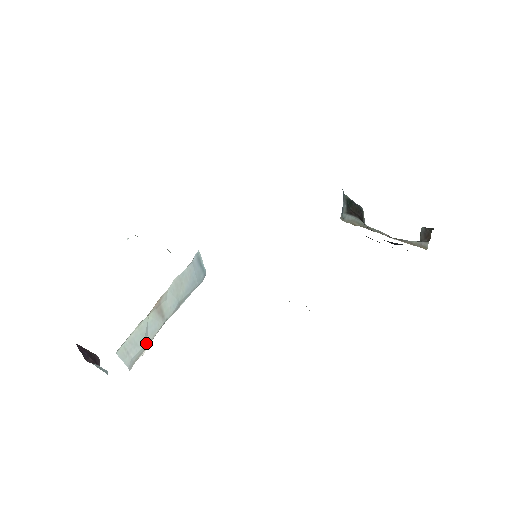
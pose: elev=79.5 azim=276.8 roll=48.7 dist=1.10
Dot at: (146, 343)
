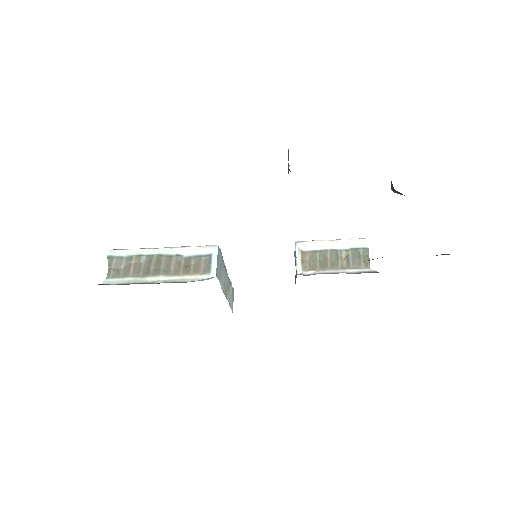
Dot at: (230, 286)
